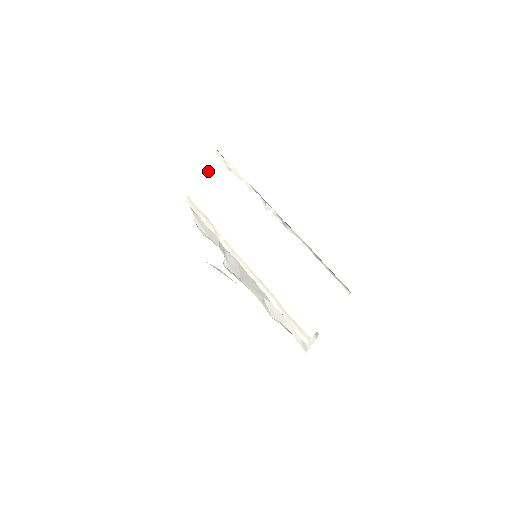
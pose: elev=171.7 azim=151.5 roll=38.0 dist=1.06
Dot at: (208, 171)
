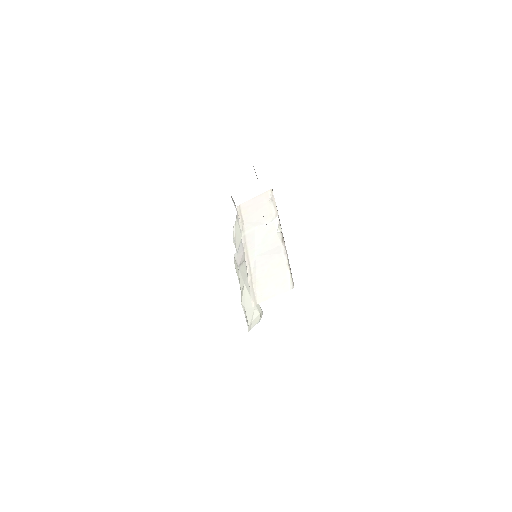
Dot at: (260, 197)
